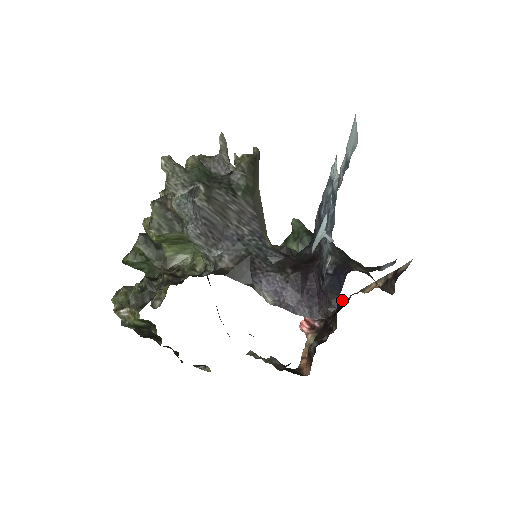
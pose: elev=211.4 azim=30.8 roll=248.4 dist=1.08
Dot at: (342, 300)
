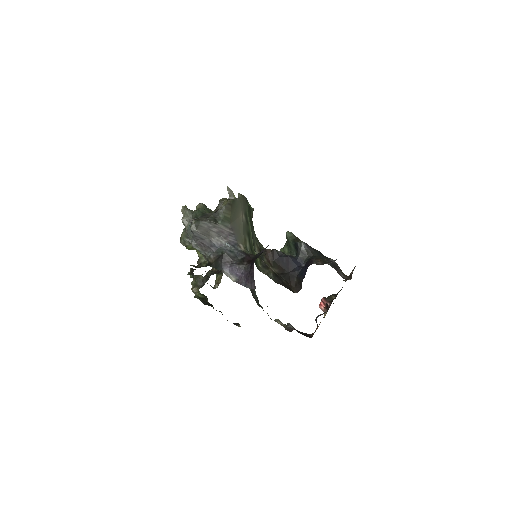
Dot at: occluded
